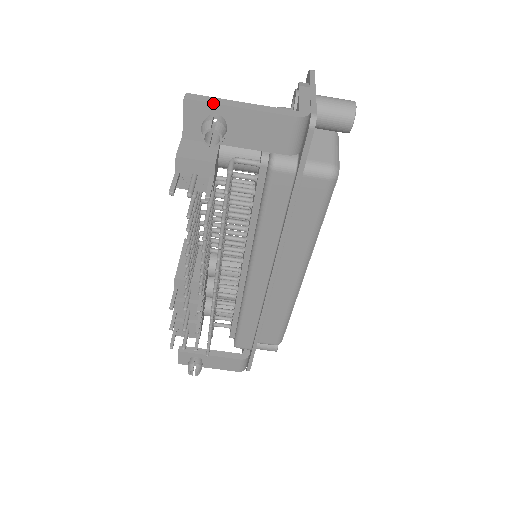
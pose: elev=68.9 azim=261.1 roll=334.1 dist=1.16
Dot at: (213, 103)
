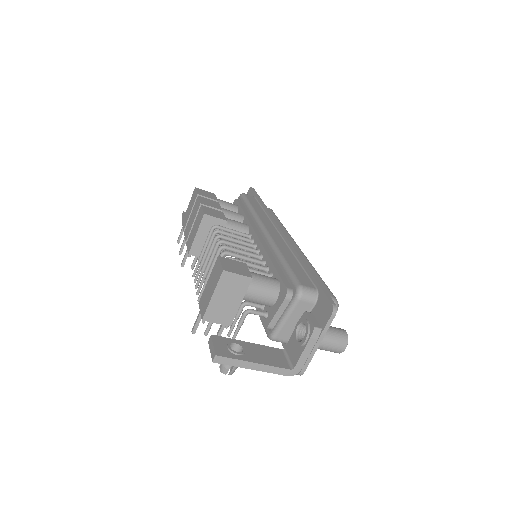
Dot at: occluded
